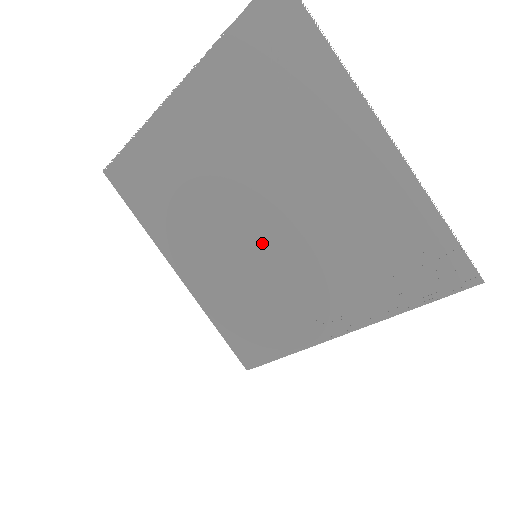
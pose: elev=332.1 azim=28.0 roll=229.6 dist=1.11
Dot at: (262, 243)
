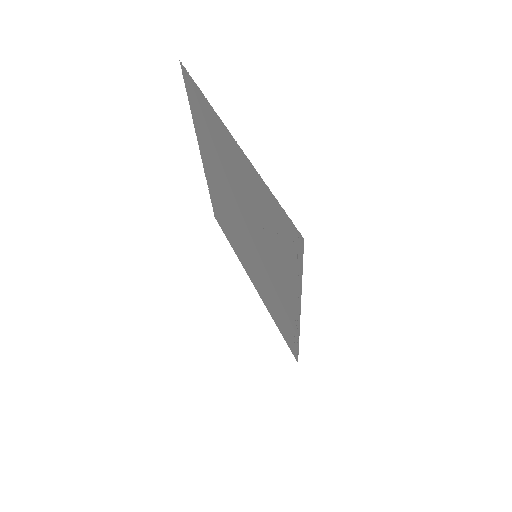
Dot at: (253, 244)
